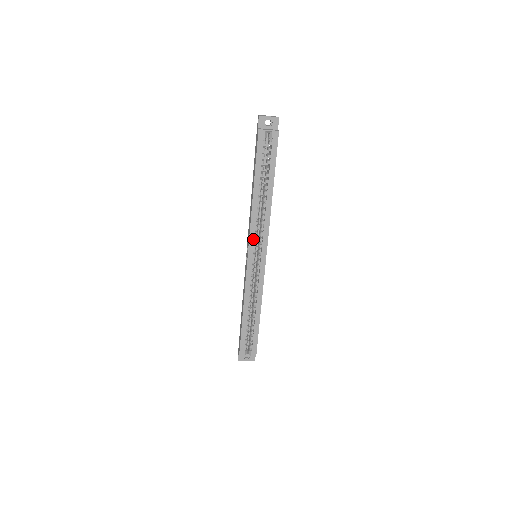
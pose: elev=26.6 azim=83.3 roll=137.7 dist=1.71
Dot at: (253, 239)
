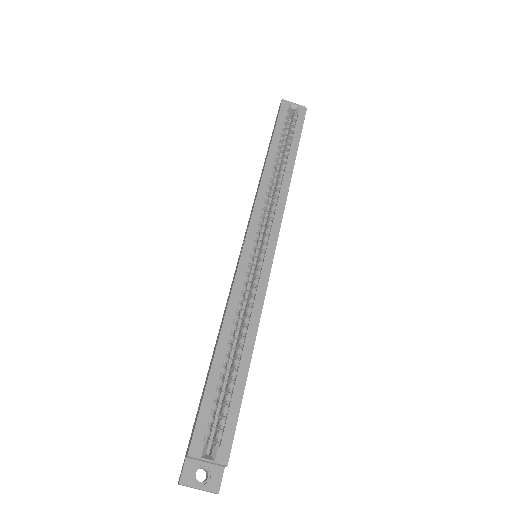
Dot at: (258, 217)
